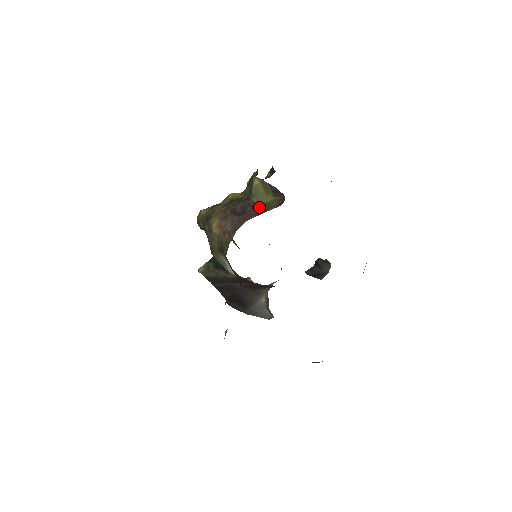
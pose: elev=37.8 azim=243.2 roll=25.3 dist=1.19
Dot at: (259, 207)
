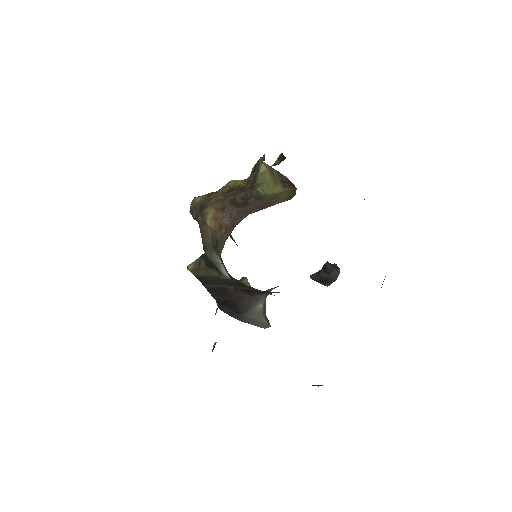
Dot at: (264, 199)
